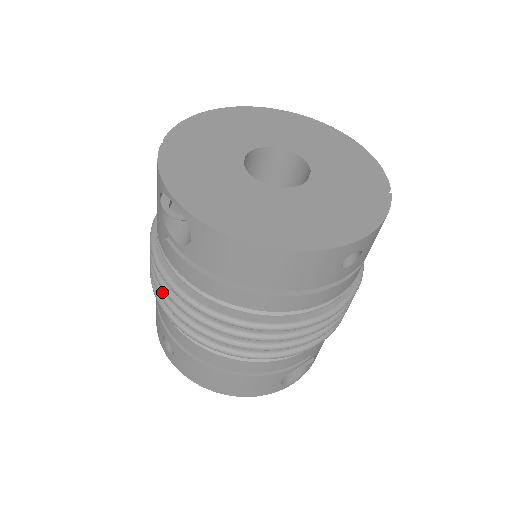
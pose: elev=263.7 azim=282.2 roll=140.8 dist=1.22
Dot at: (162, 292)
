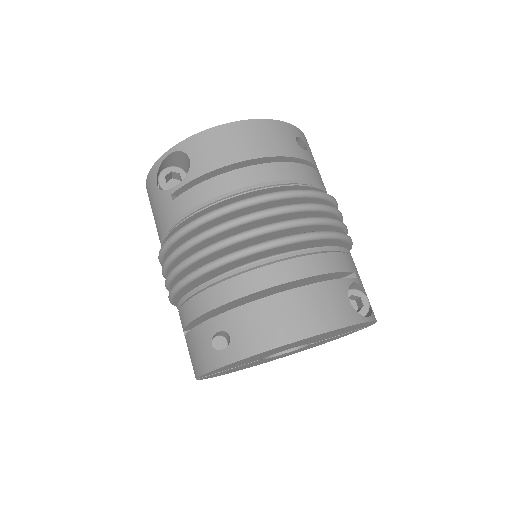
Dot at: (188, 257)
